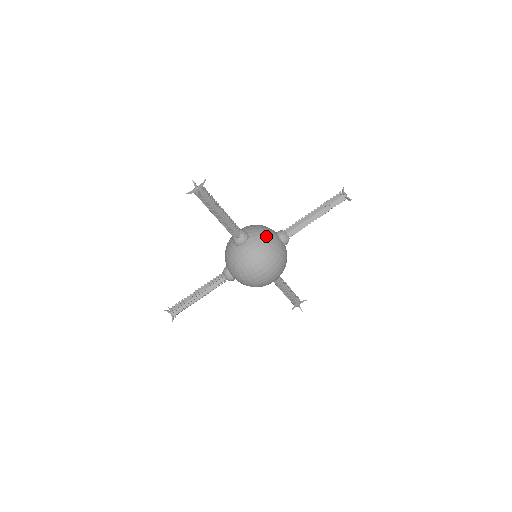
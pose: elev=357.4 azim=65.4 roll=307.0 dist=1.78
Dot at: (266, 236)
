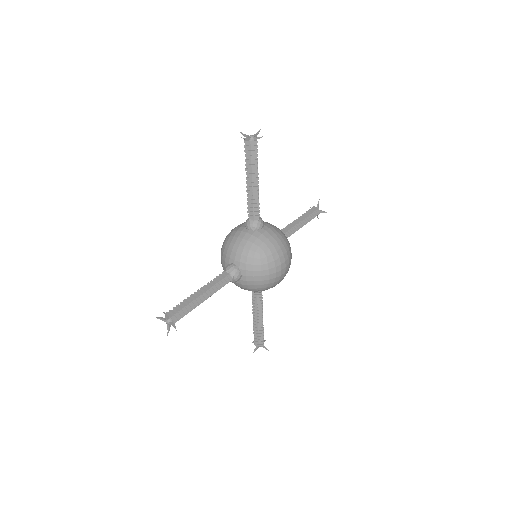
Dot at: occluded
